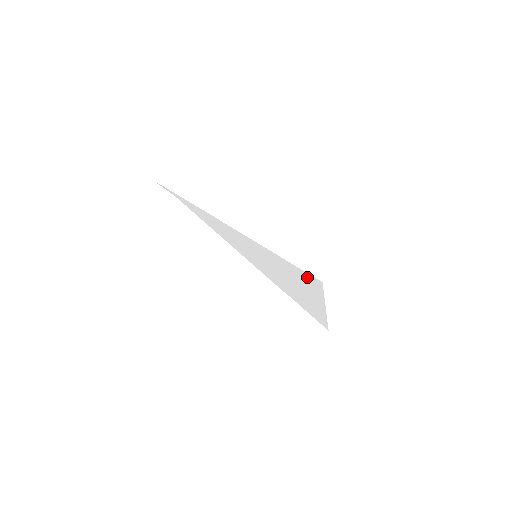
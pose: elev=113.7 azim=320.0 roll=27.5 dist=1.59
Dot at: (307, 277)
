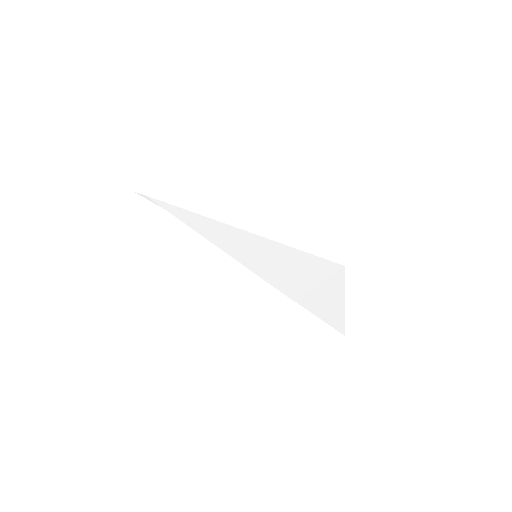
Dot at: (324, 265)
